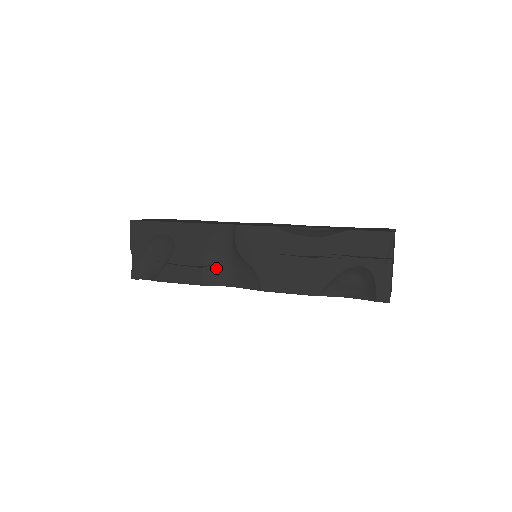
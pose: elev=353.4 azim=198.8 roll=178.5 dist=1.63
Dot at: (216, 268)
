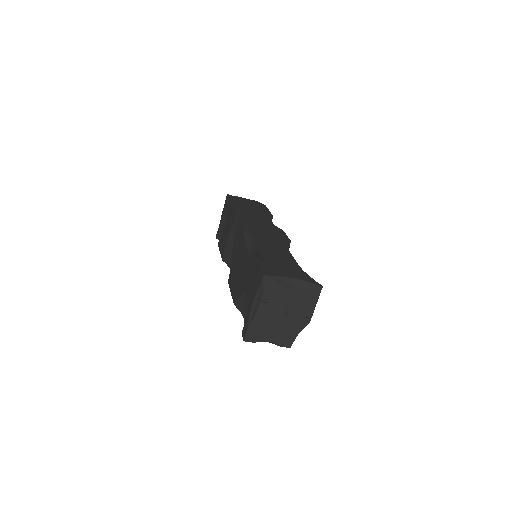
Dot at: (231, 251)
